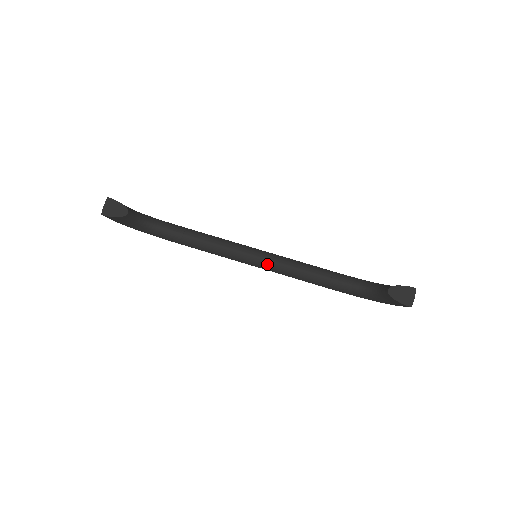
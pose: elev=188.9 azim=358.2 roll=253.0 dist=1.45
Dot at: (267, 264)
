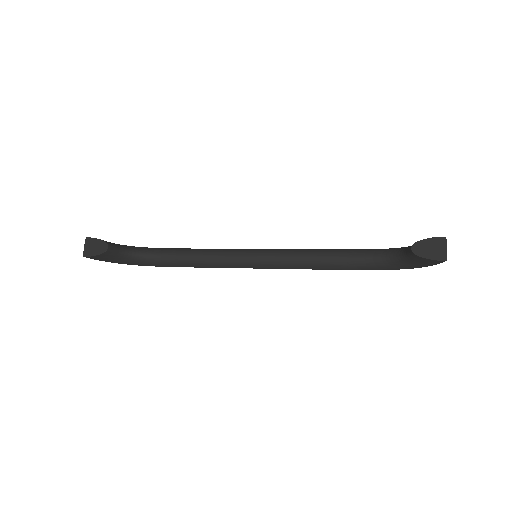
Dot at: (271, 262)
